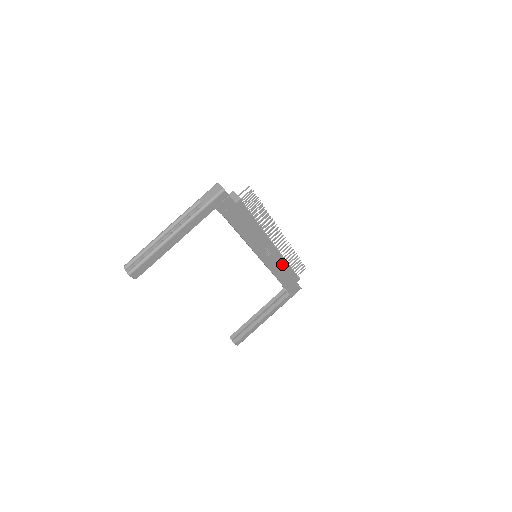
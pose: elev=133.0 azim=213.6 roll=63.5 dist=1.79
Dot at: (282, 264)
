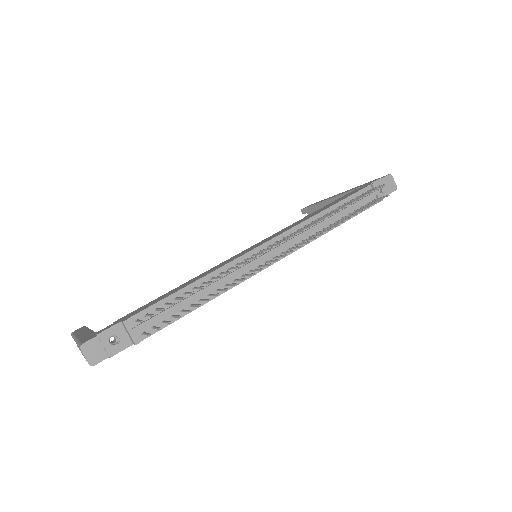
Dot at: occluded
